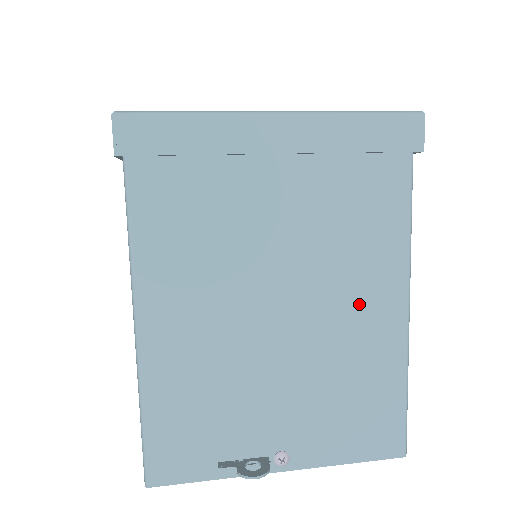
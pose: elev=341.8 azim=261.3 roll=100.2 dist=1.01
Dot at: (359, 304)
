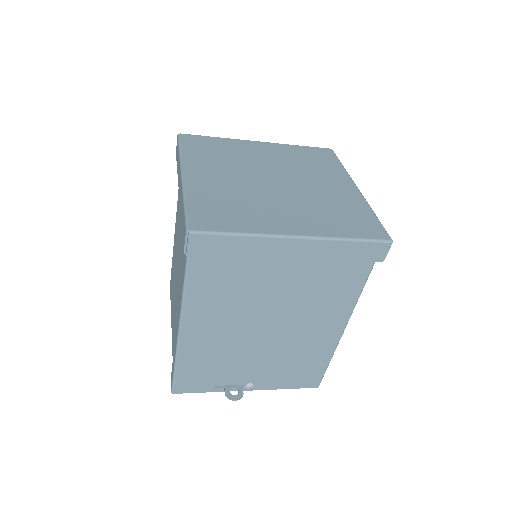
Dot at: (316, 326)
